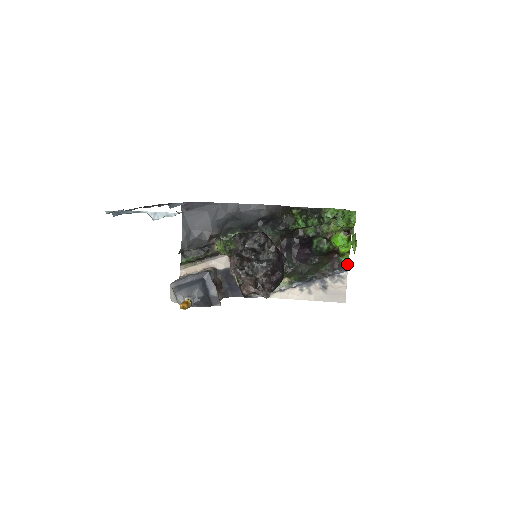
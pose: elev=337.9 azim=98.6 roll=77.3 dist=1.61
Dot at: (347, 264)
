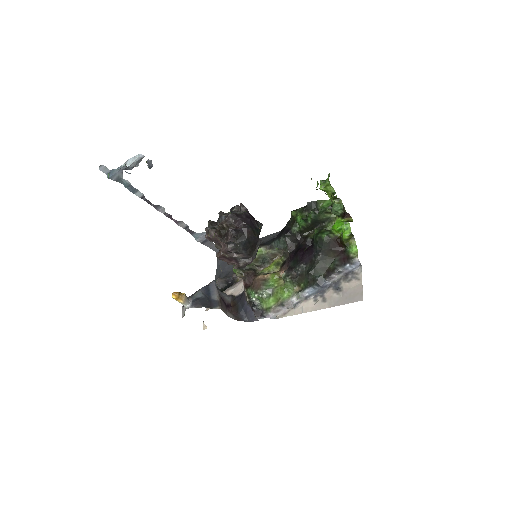
Dot at: (356, 254)
